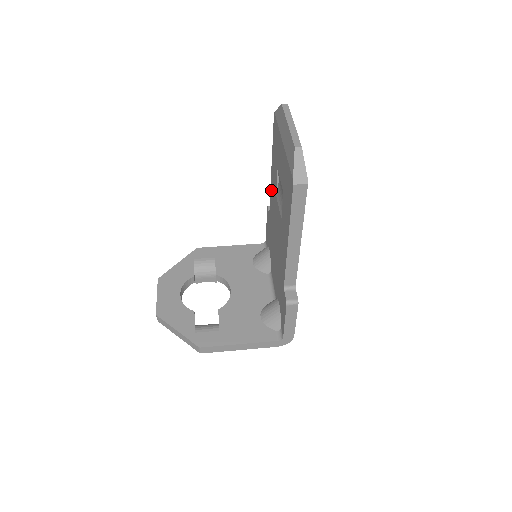
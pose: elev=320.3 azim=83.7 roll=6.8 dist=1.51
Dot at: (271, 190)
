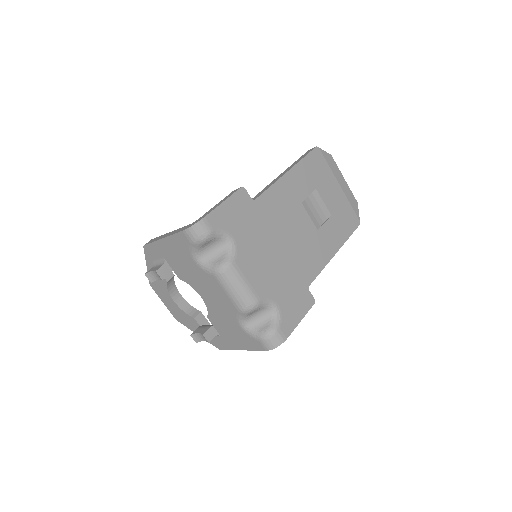
Dot at: occluded
